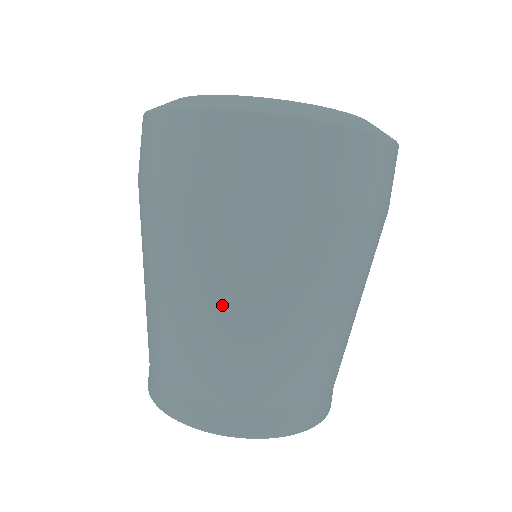
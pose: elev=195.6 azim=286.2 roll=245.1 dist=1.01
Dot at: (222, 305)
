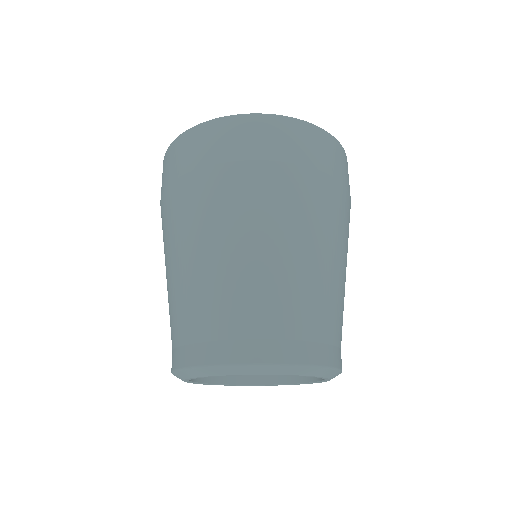
Dot at: (216, 247)
